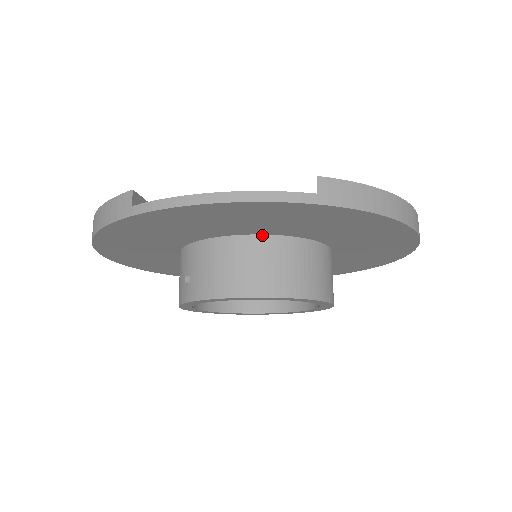
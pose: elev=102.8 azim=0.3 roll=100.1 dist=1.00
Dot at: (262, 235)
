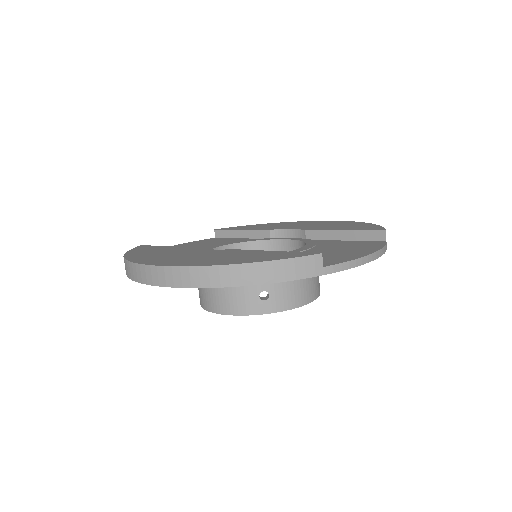
Dot at: occluded
